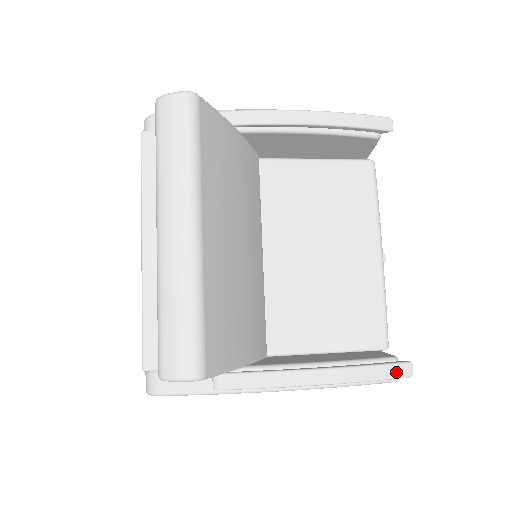
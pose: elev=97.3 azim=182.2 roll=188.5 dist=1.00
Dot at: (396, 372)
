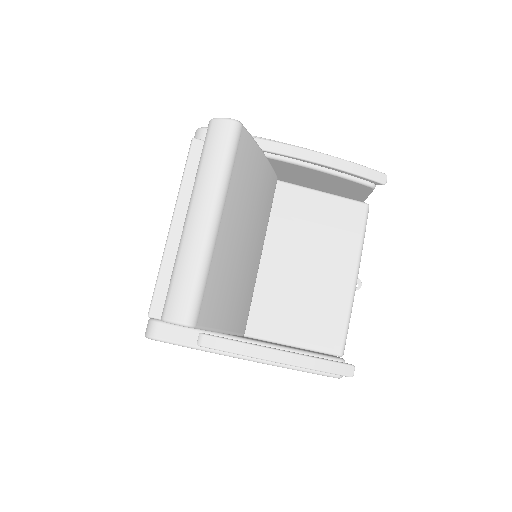
Dot at: (340, 370)
